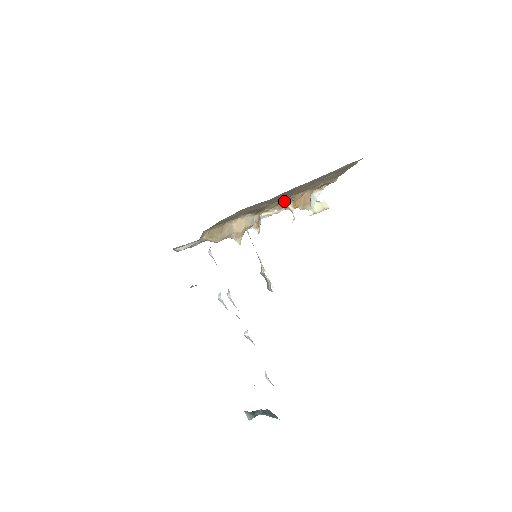
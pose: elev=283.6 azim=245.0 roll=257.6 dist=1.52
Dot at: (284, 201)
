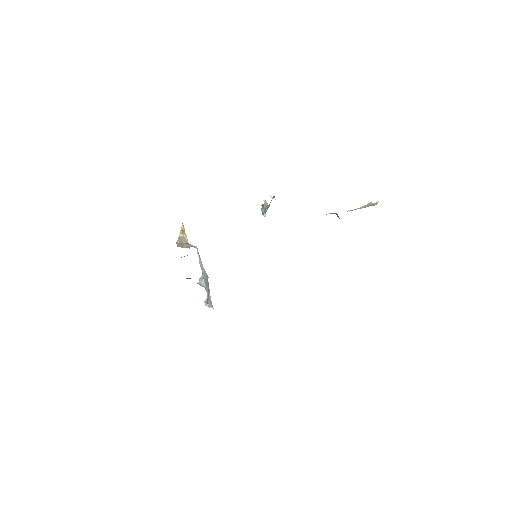
Dot at: occluded
